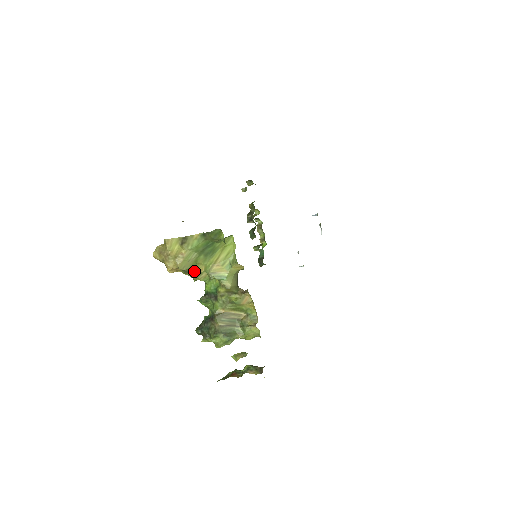
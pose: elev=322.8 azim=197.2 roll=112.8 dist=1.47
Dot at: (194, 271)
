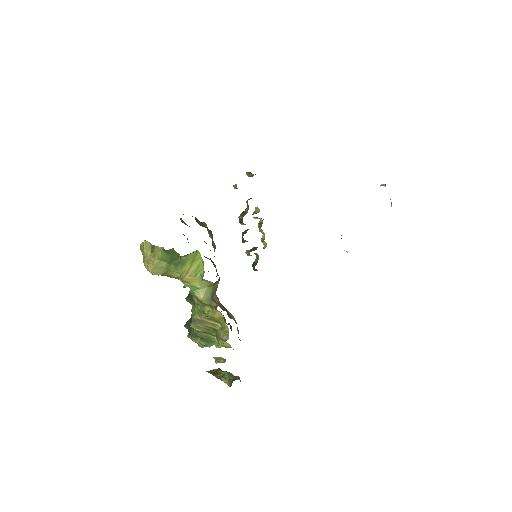
Dot at: (171, 275)
